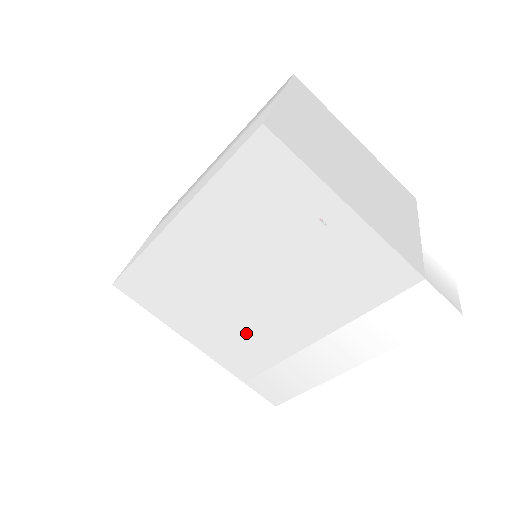
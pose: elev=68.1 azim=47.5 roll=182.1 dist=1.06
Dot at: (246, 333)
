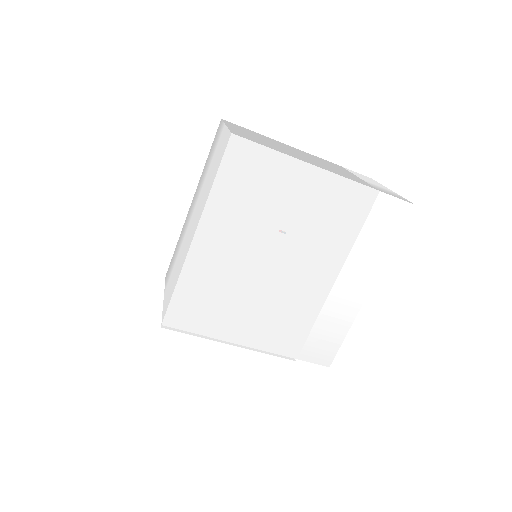
Dot at: (281, 309)
